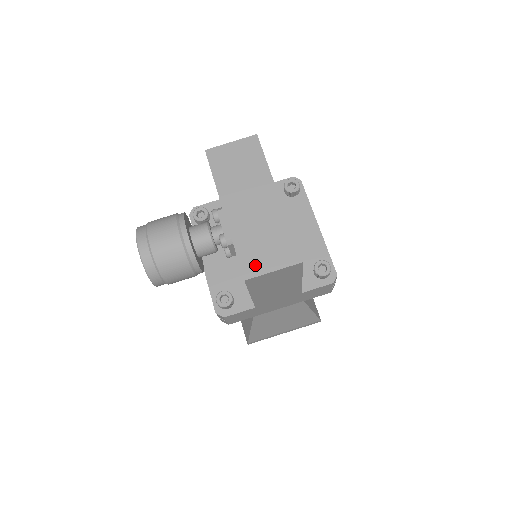
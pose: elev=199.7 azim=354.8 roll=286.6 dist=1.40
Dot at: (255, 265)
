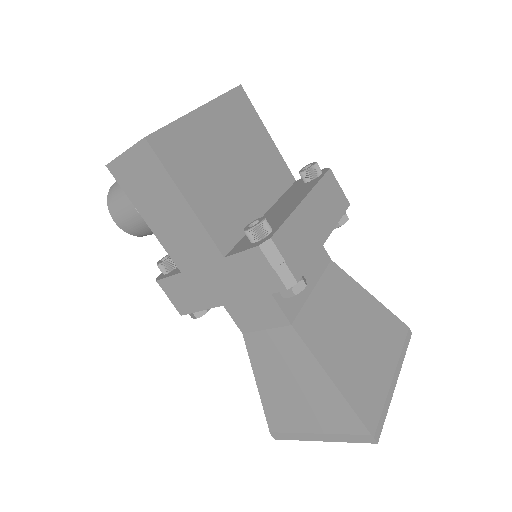
Dot at: occluded
